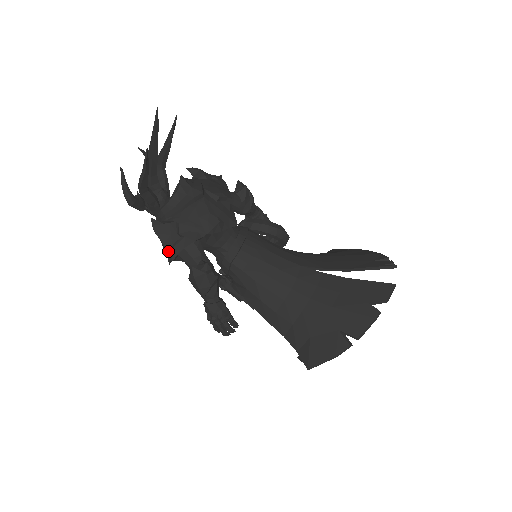
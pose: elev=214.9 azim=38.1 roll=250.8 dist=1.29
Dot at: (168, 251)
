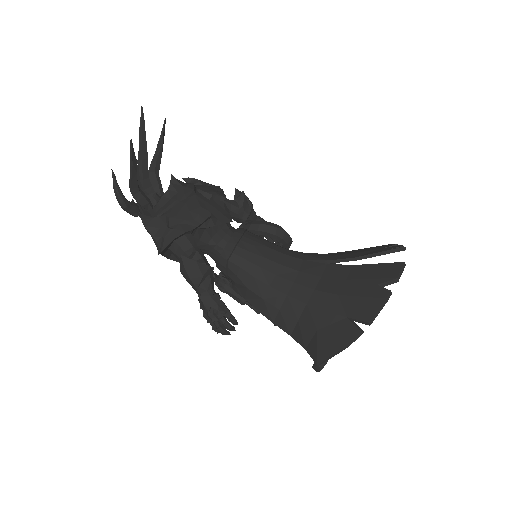
Dot at: (158, 243)
